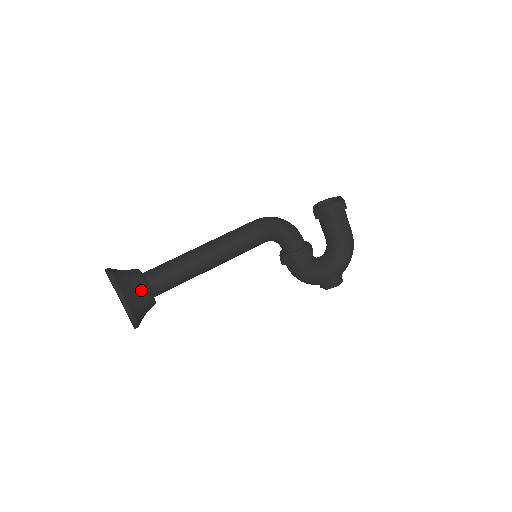
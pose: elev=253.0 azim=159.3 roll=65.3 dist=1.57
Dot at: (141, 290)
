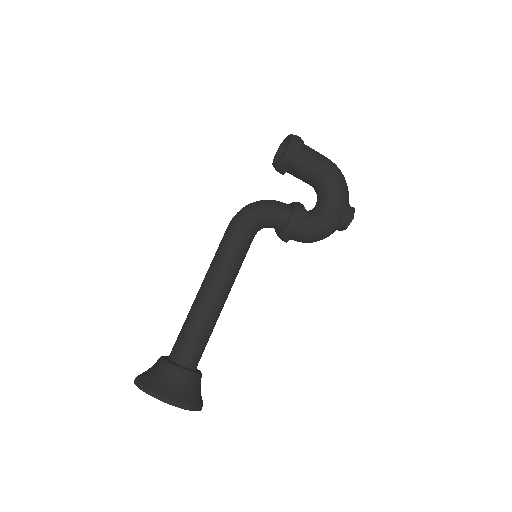
Dot at: (177, 377)
